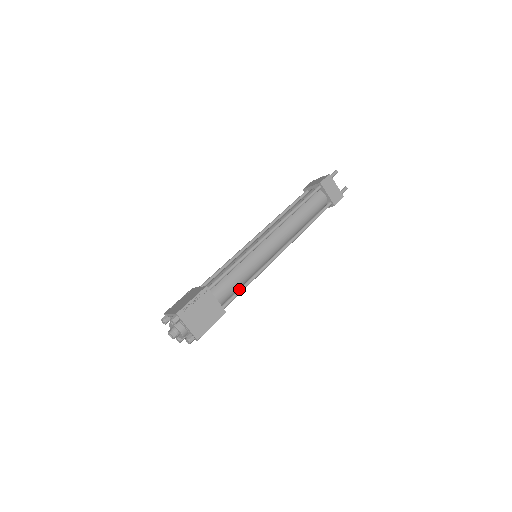
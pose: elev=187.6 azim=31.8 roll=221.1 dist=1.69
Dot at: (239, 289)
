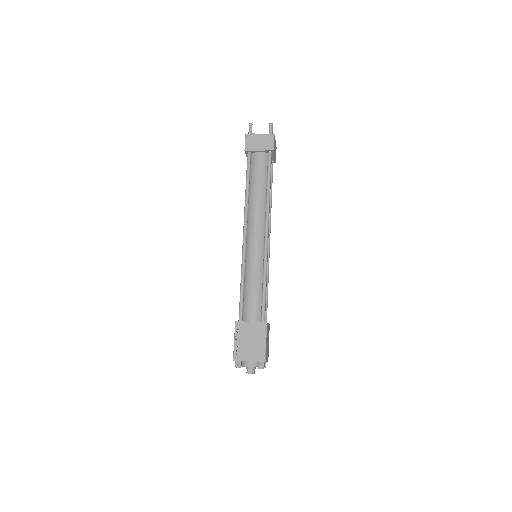
Dot at: (267, 299)
